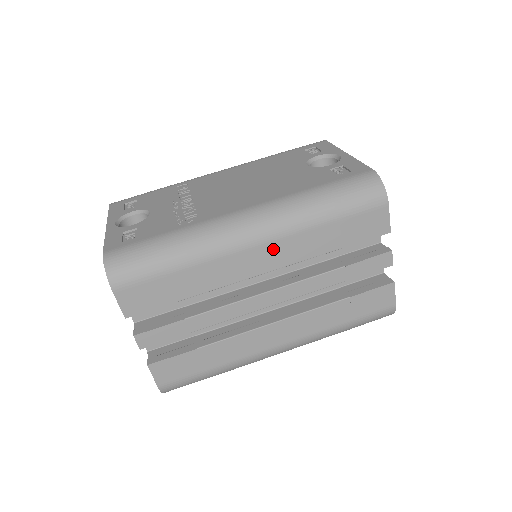
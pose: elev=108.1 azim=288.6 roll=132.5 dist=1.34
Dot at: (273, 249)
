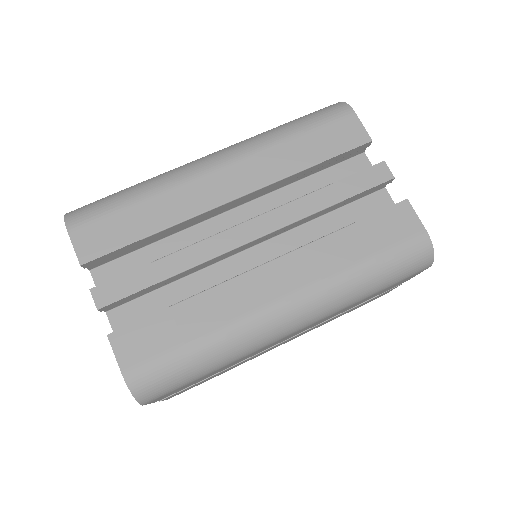
Dot at: (239, 170)
